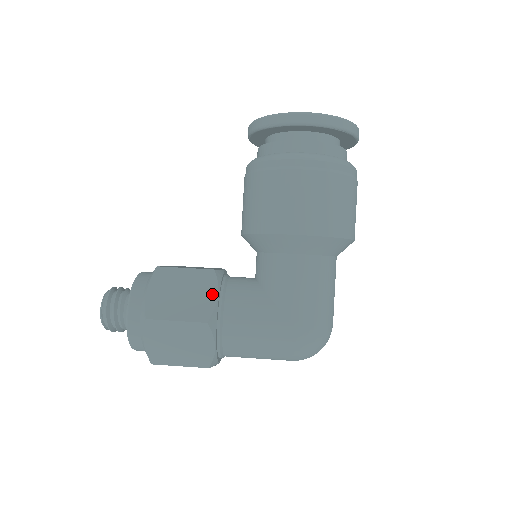
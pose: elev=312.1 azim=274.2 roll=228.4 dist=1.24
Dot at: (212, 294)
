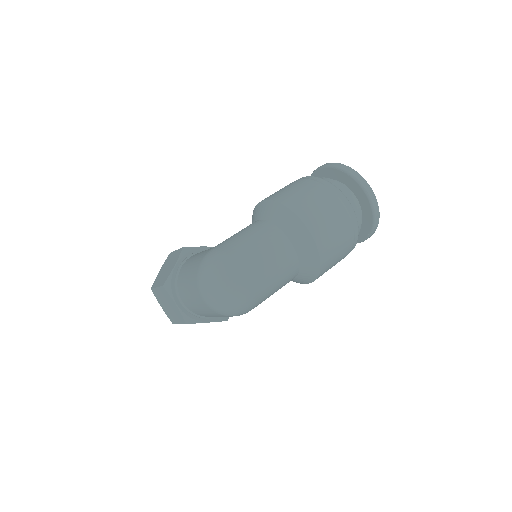
Dot at: (205, 247)
